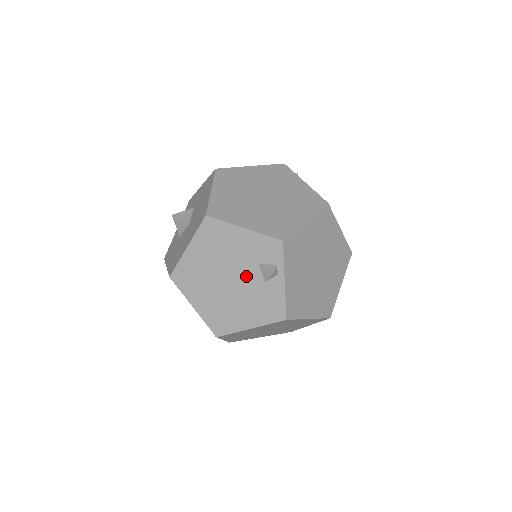
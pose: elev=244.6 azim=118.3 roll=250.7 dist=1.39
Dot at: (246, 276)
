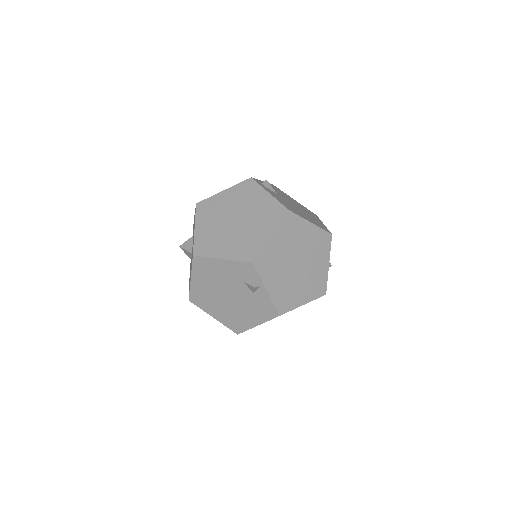
Dot at: (239, 291)
